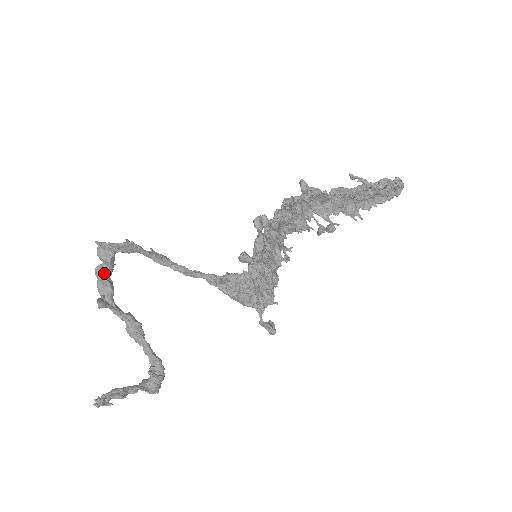
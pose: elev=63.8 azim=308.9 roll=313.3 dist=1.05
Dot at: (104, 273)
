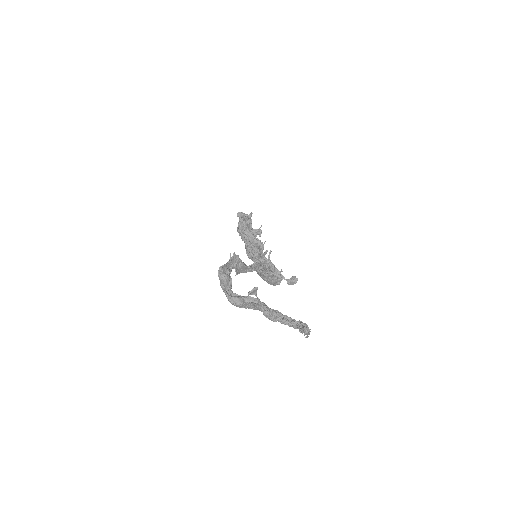
Dot at: (230, 293)
